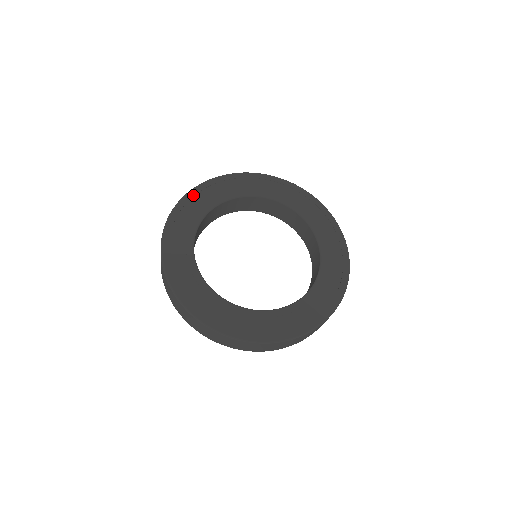
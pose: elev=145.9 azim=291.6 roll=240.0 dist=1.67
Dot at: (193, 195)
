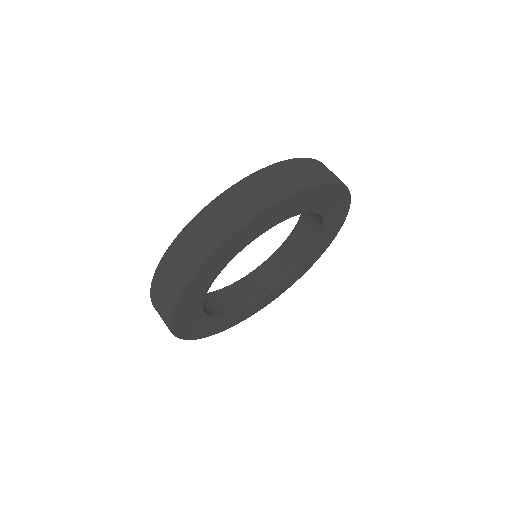
Dot at: (191, 287)
